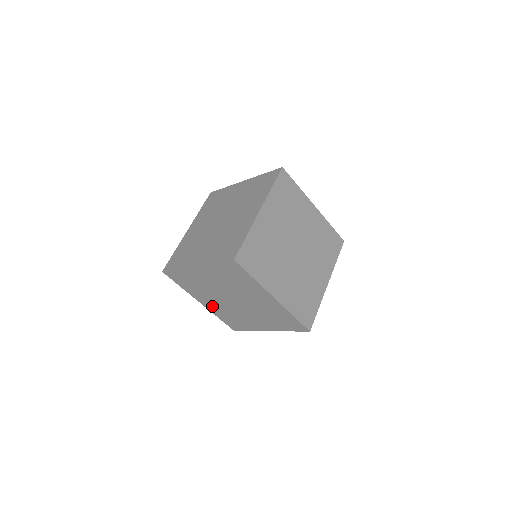
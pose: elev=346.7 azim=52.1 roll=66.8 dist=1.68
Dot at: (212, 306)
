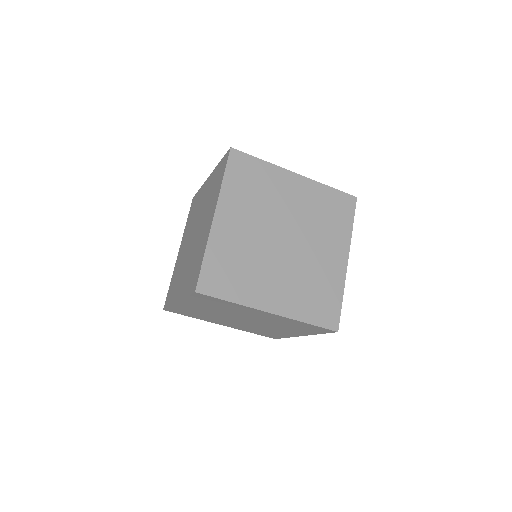
Dot at: (191, 307)
